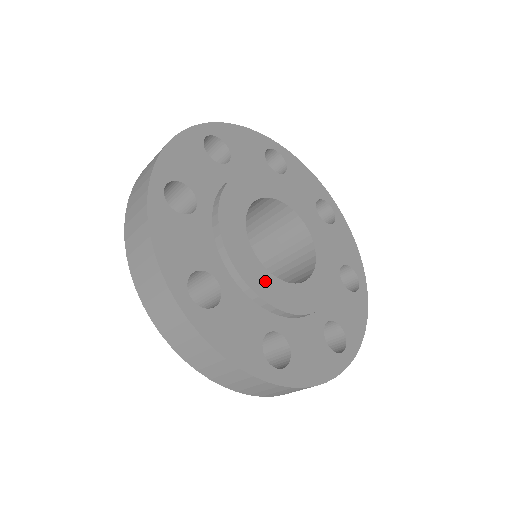
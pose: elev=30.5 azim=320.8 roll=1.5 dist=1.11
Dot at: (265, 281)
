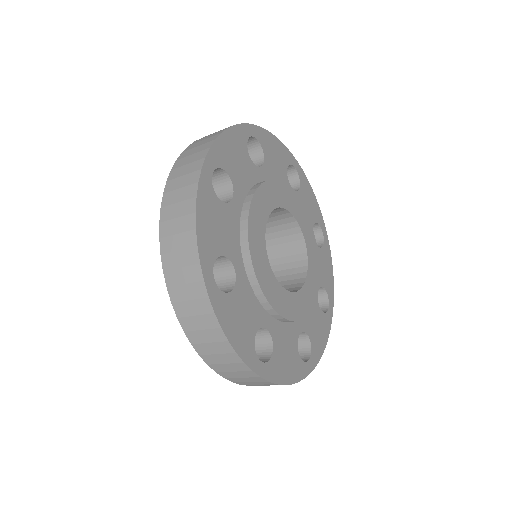
Dot at: (270, 282)
